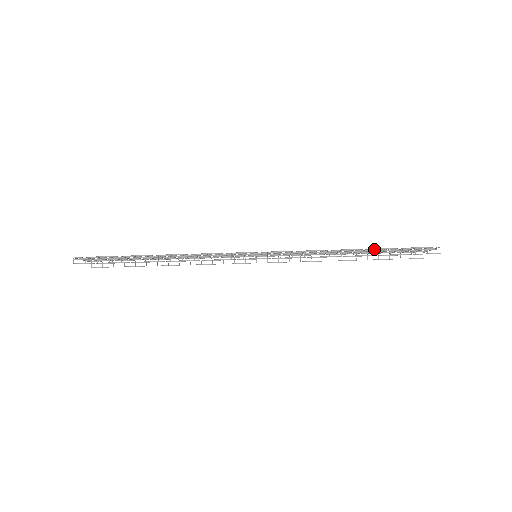
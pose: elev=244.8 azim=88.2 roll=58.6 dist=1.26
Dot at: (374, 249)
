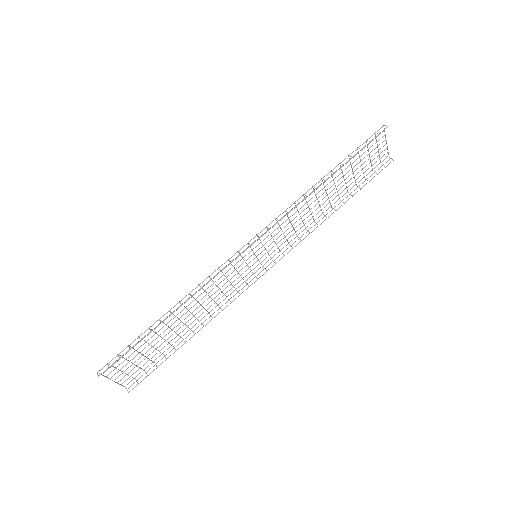
Dot at: (339, 169)
